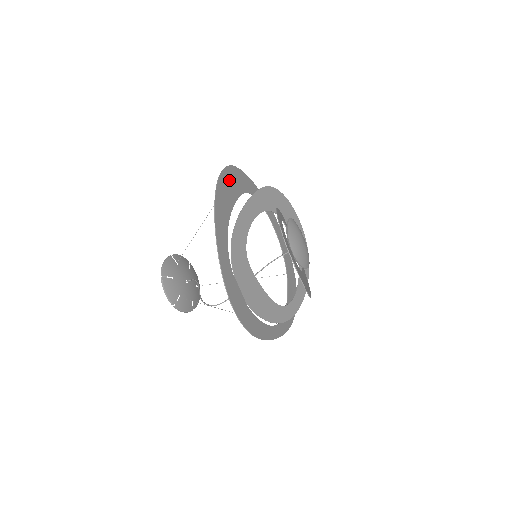
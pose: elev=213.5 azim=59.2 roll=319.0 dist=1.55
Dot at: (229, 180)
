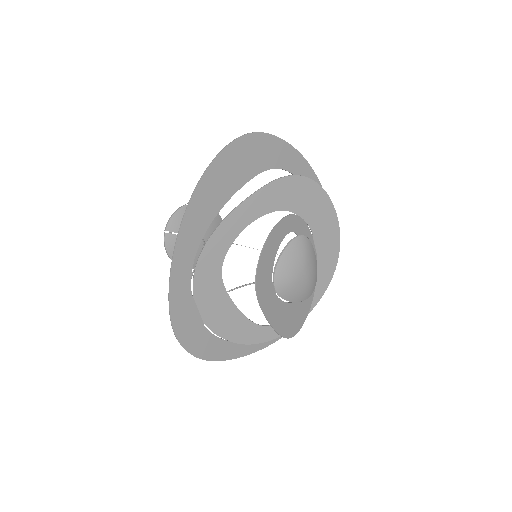
Dot at: (235, 159)
